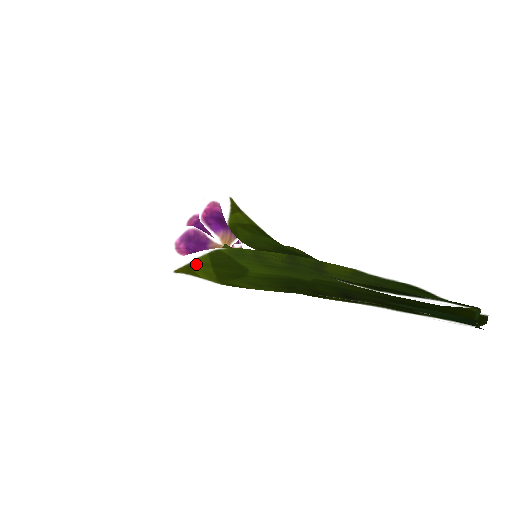
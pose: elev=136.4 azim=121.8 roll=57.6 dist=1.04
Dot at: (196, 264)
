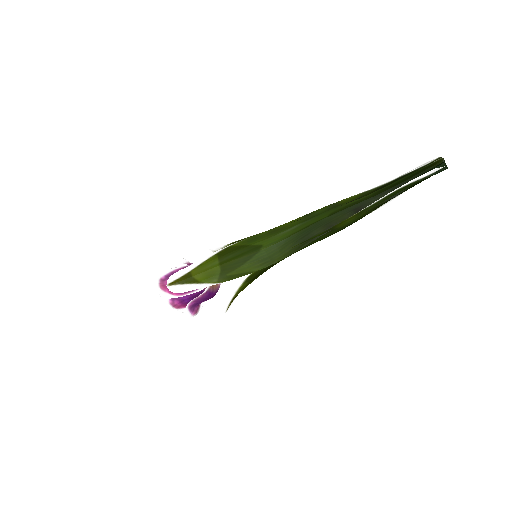
Dot at: (198, 269)
